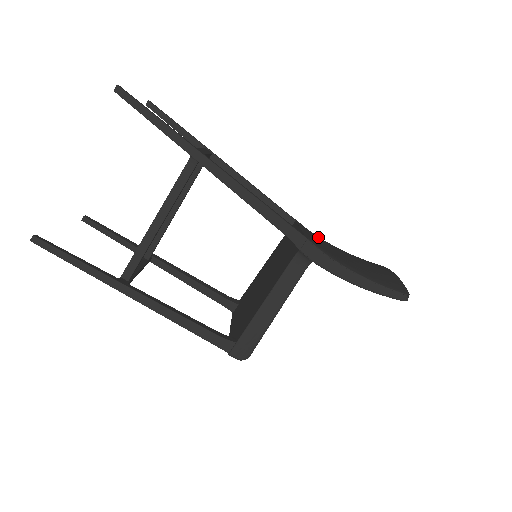
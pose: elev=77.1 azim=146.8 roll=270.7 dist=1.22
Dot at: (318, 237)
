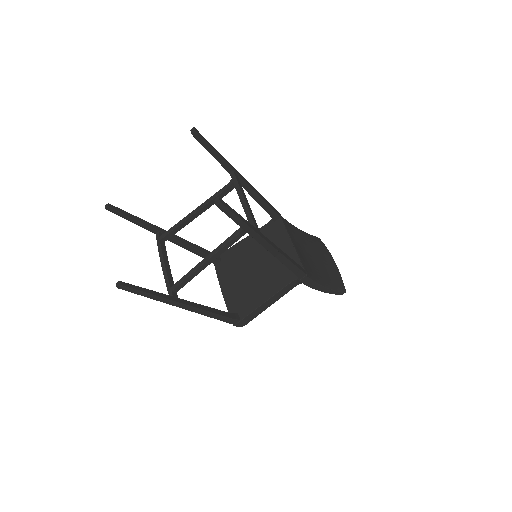
Dot at: (293, 230)
